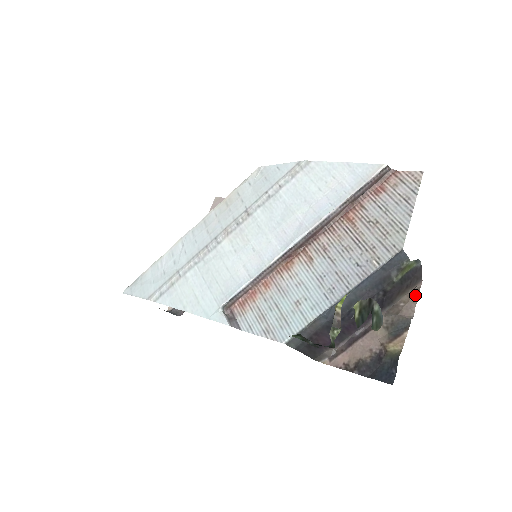
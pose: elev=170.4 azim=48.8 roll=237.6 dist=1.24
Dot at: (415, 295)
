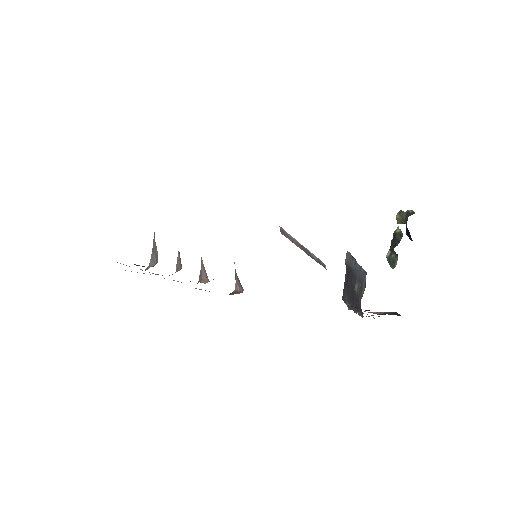
Dot at: (368, 316)
